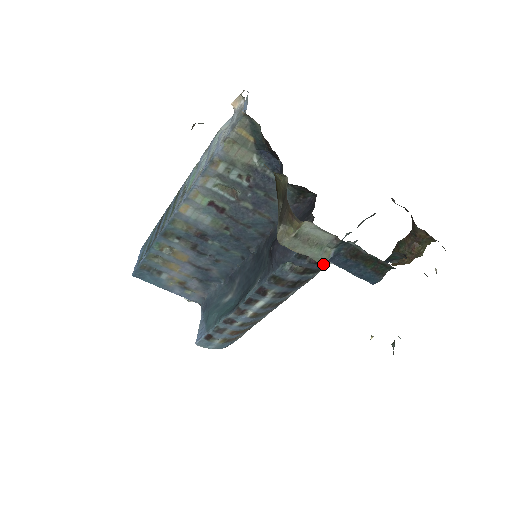
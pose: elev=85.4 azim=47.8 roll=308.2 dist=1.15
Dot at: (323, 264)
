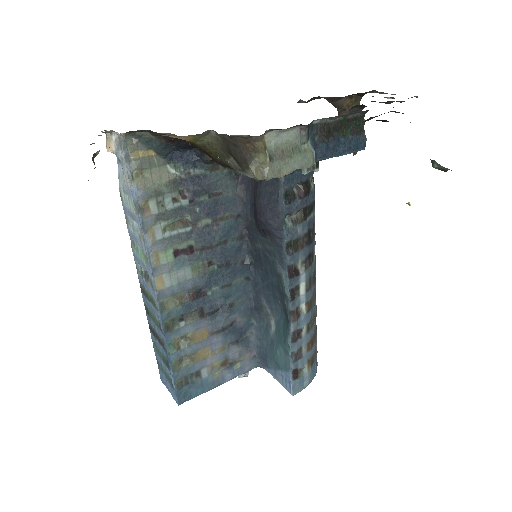
Dot at: (311, 193)
